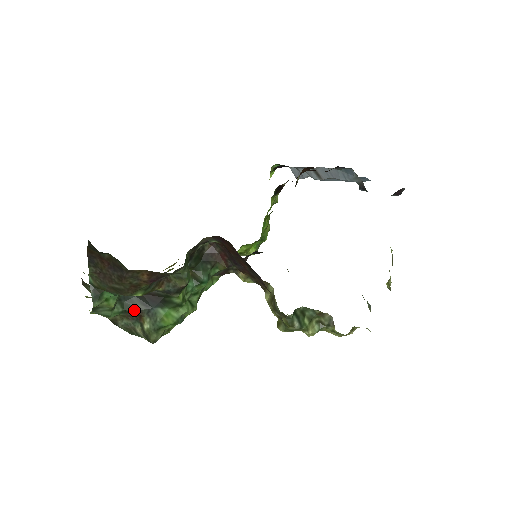
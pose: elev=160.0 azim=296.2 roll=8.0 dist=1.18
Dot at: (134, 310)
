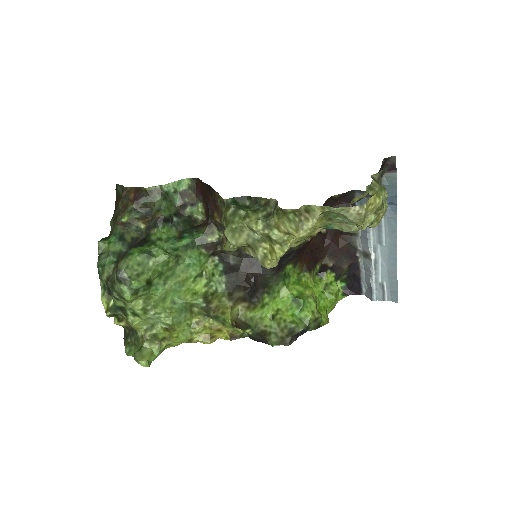
Dot at: (123, 256)
